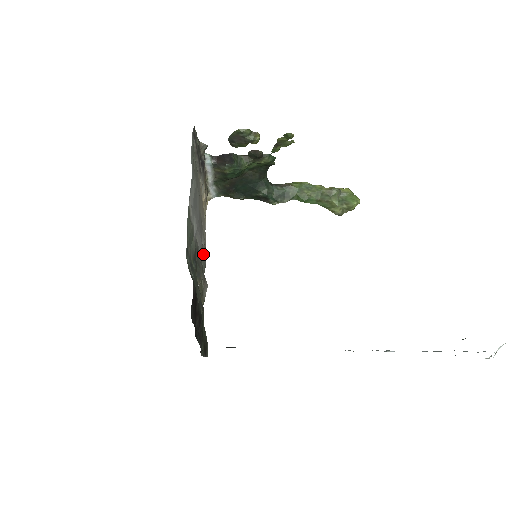
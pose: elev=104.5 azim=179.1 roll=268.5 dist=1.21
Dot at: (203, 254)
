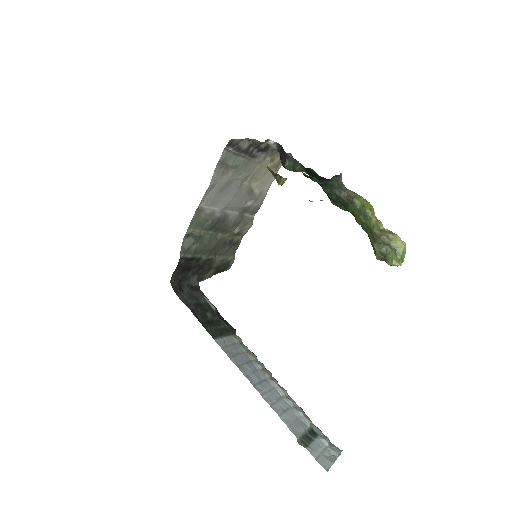
Dot at: (250, 208)
